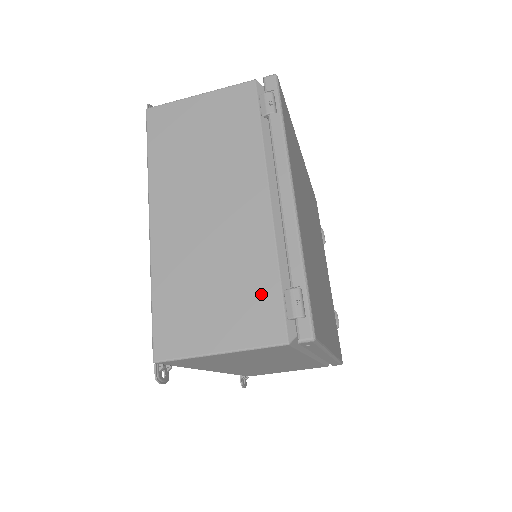
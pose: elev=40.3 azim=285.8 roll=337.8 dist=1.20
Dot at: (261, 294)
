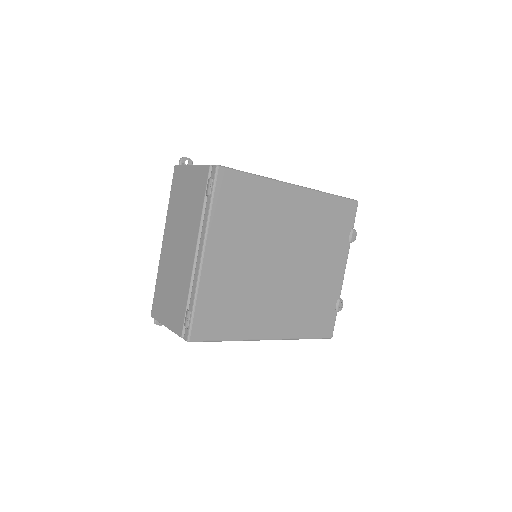
Dot at: (180, 306)
